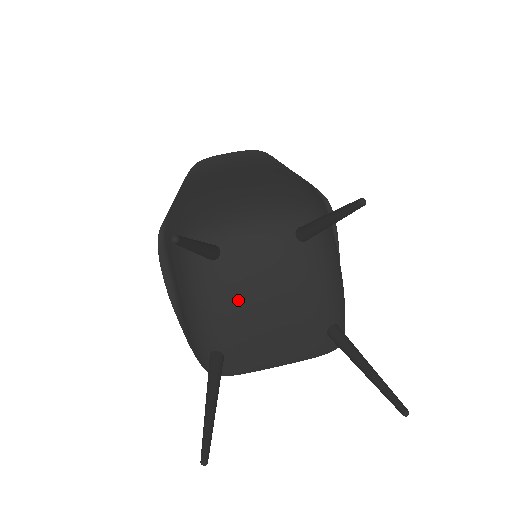
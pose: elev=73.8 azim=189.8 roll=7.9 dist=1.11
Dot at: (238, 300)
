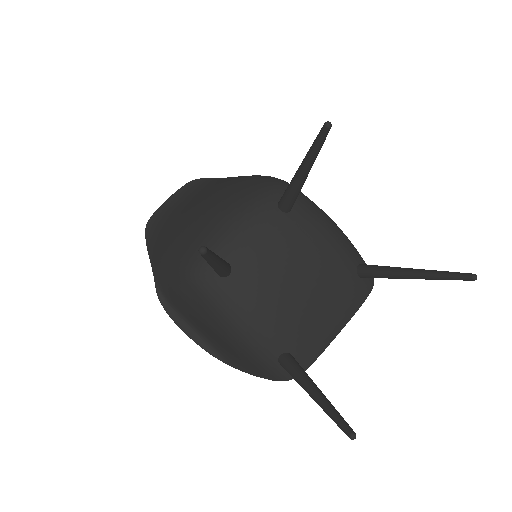
Dot at: (272, 295)
